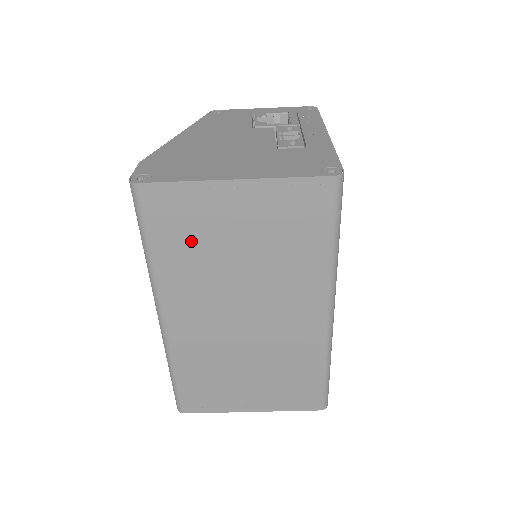
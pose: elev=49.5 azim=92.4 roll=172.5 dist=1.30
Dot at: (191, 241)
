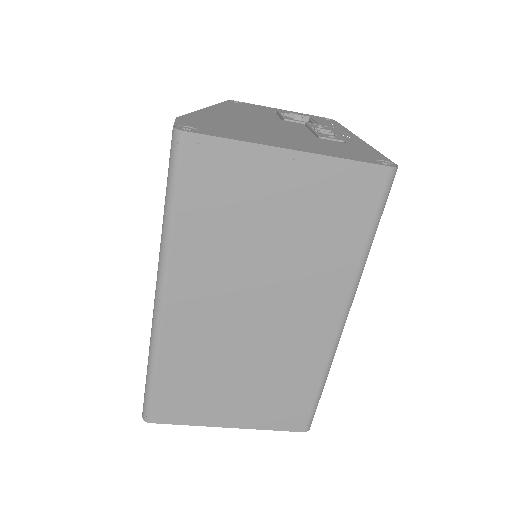
Dot at: (224, 212)
